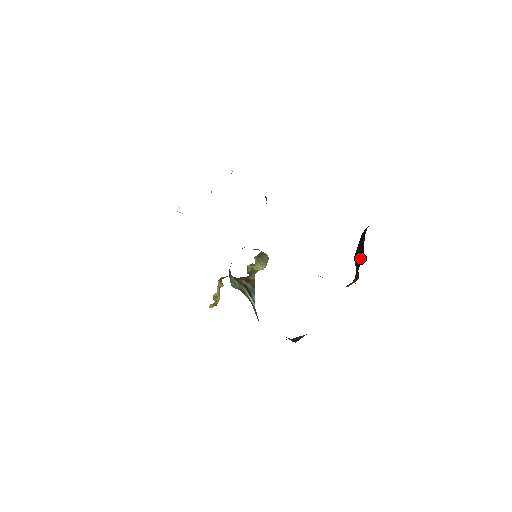
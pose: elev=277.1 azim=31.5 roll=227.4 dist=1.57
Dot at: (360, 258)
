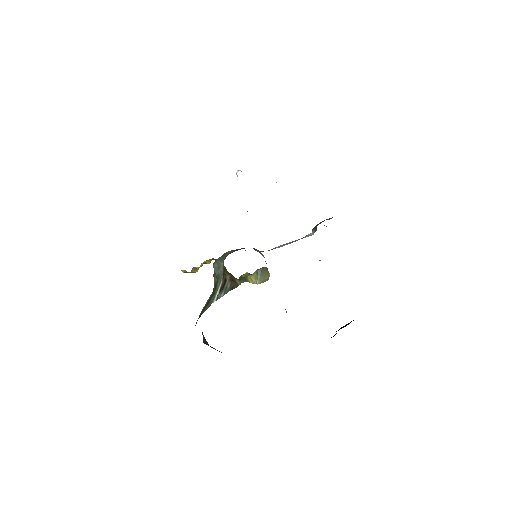
Dot at: occluded
